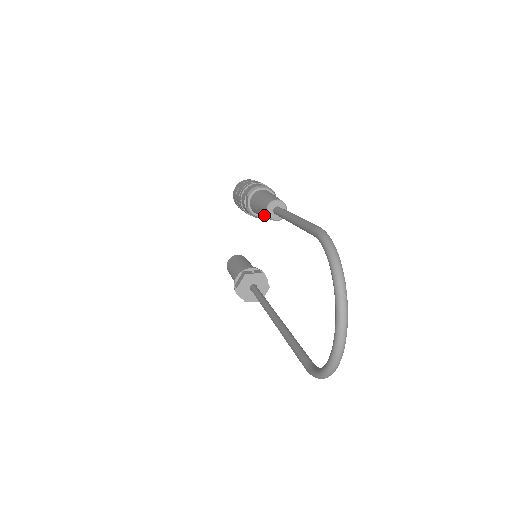
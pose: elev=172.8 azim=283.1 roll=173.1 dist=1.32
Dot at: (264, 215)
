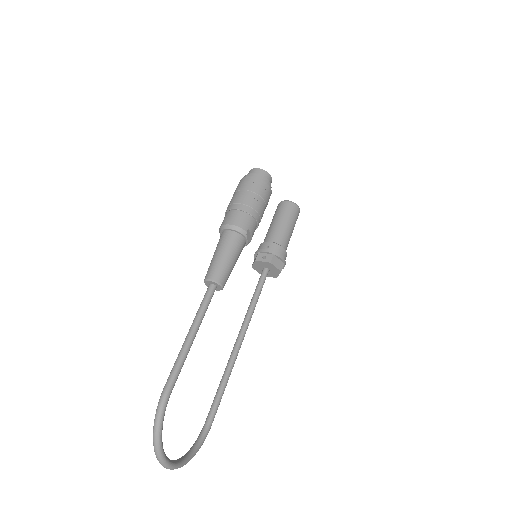
Dot at: occluded
